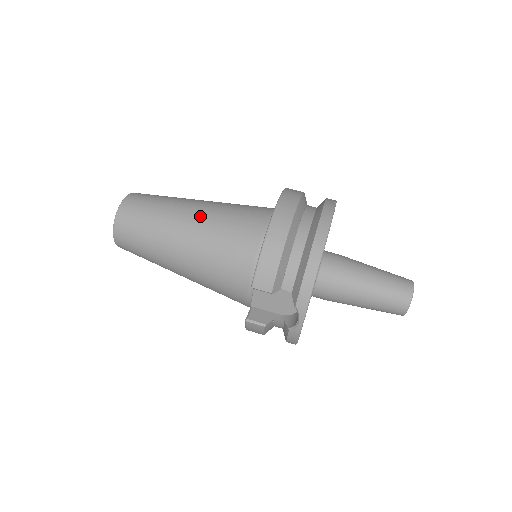
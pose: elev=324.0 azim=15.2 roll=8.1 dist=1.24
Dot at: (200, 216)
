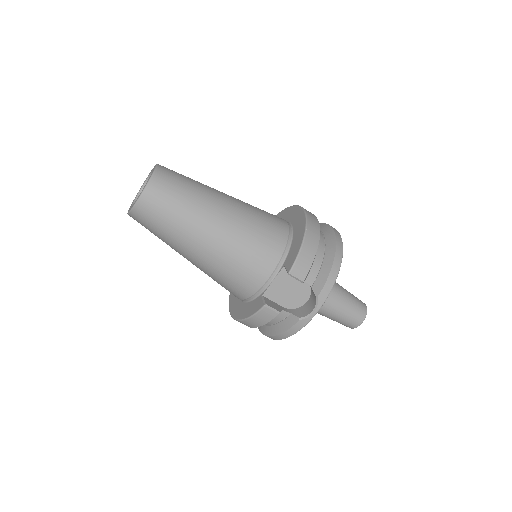
Dot at: (235, 204)
